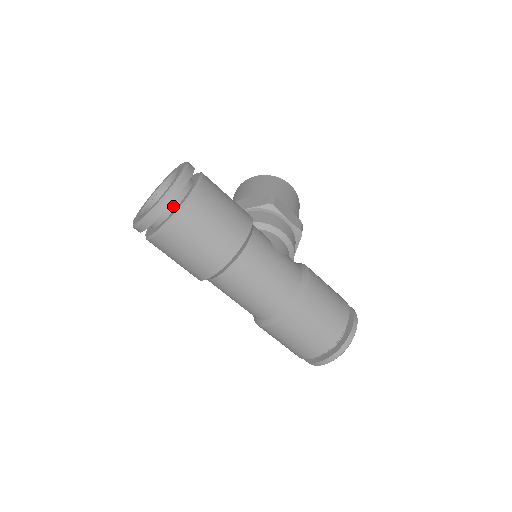
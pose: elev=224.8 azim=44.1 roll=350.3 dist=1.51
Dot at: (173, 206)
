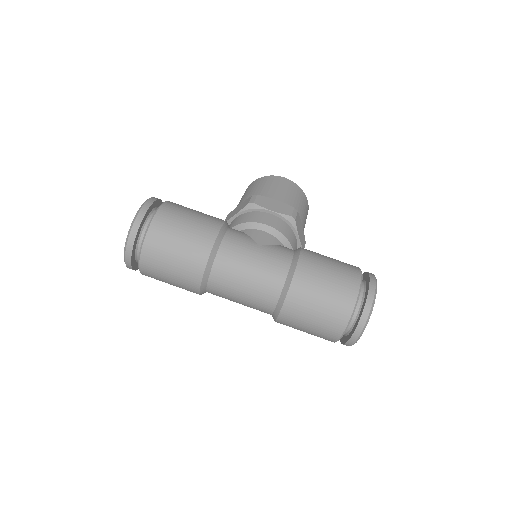
Dot at: (142, 238)
